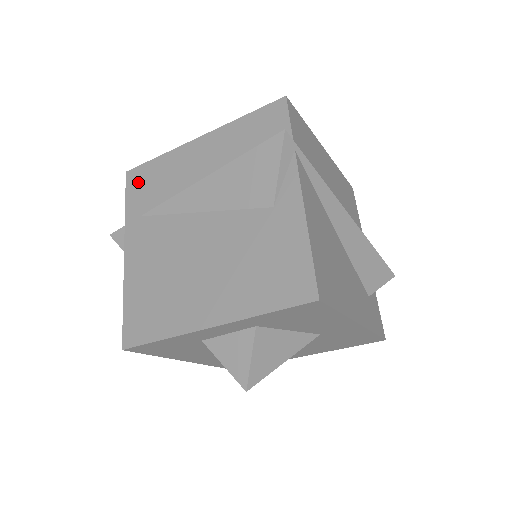
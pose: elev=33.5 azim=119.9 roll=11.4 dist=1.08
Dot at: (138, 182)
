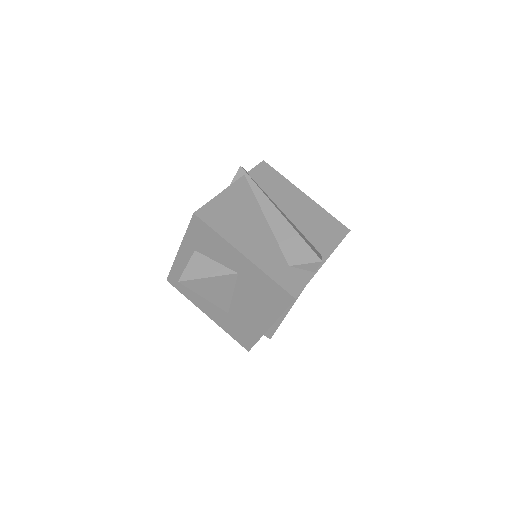
Dot at: occluded
